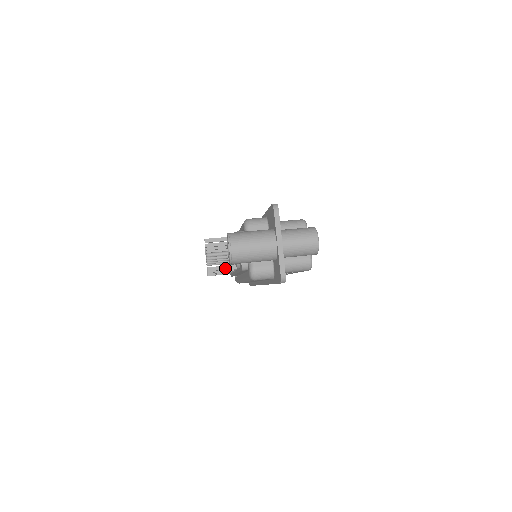
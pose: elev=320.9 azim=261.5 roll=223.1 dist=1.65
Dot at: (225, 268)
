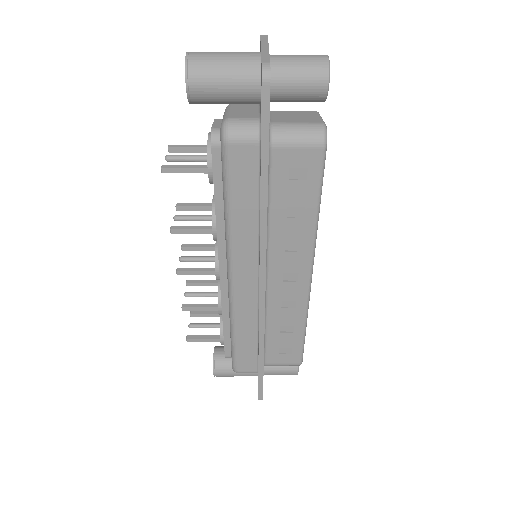
Dot at: (189, 167)
